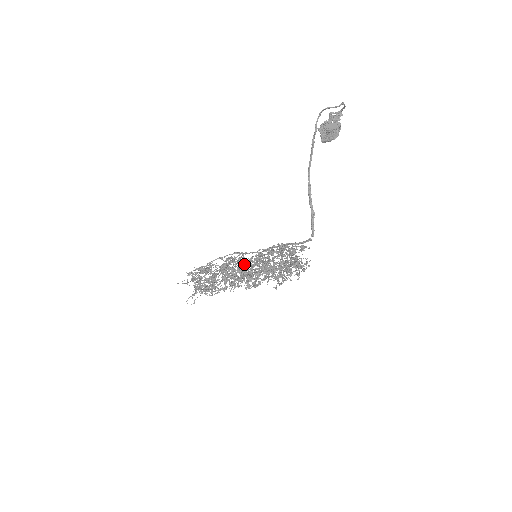
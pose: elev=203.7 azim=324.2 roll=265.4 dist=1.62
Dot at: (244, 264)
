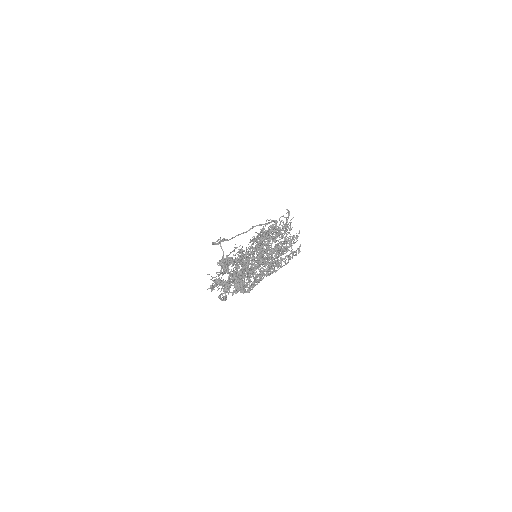
Dot at: (253, 259)
